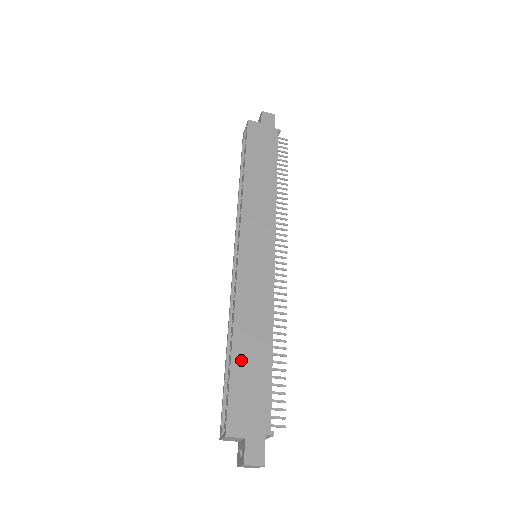
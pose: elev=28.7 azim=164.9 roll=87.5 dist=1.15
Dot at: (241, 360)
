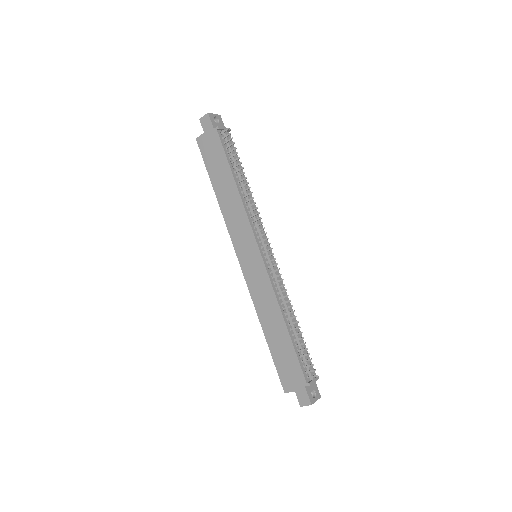
Dot at: (273, 344)
